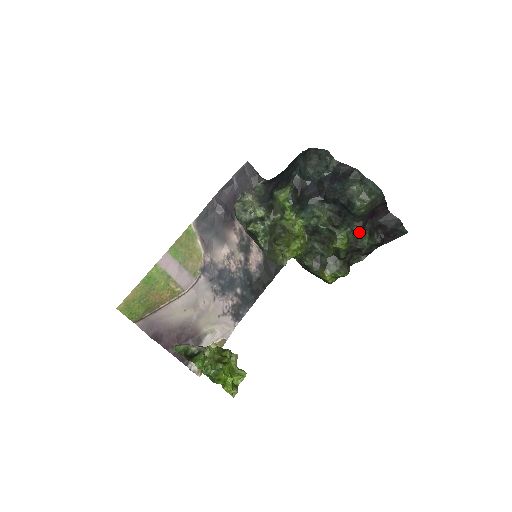
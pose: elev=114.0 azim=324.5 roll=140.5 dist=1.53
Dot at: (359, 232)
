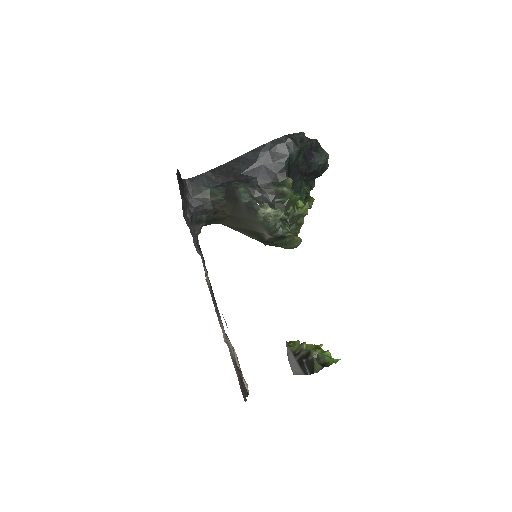
Dot at: (312, 187)
